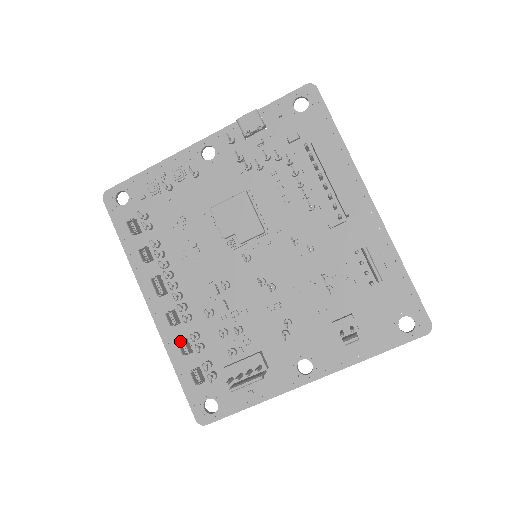
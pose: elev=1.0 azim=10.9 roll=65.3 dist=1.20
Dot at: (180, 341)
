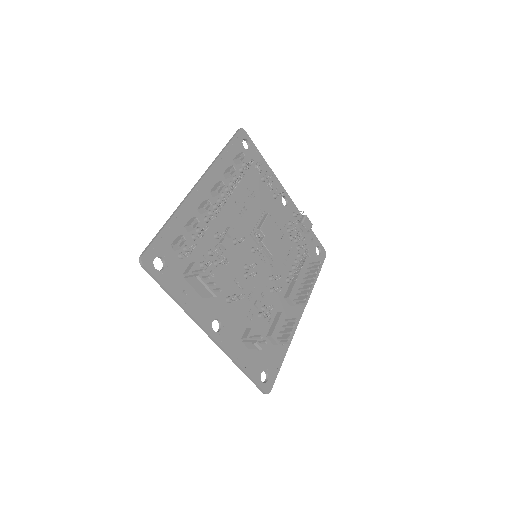
Dot at: occluded
